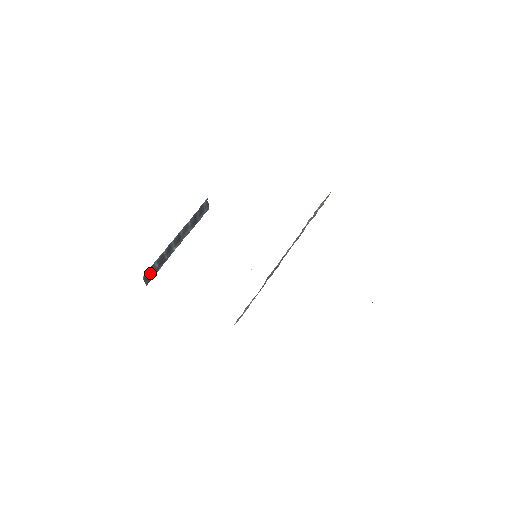
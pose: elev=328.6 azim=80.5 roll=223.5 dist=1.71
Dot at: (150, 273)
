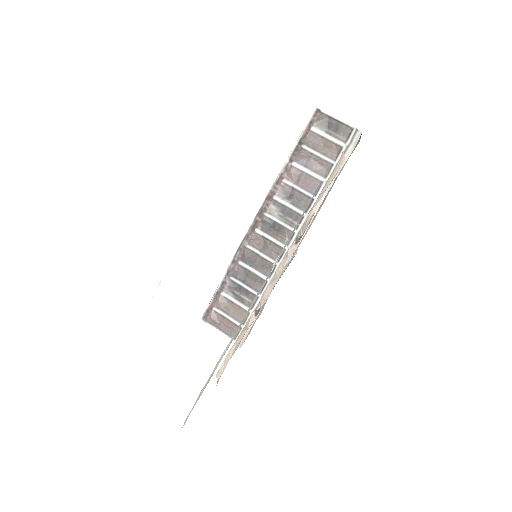
Dot at: occluded
